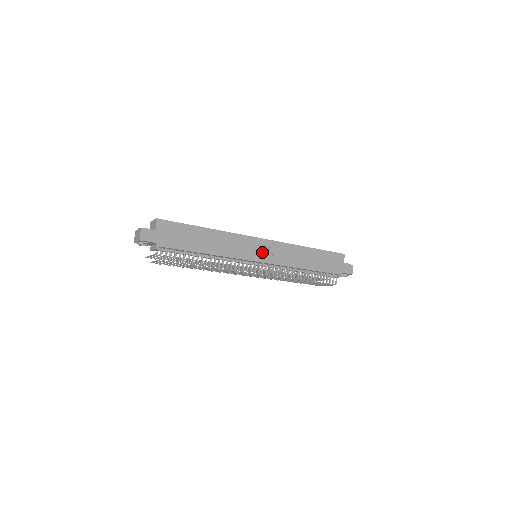
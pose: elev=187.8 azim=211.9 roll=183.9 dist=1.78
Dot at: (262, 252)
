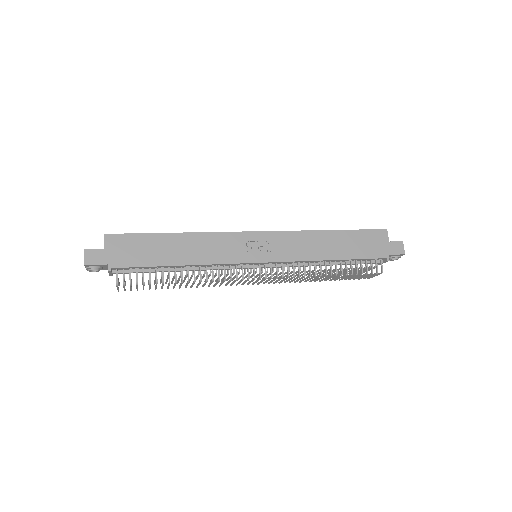
Dot at: (260, 249)
